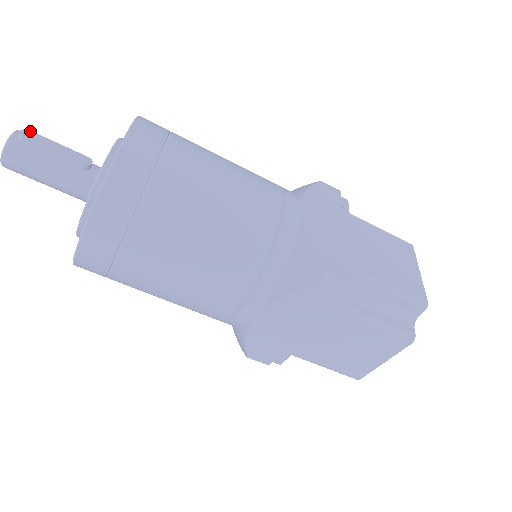
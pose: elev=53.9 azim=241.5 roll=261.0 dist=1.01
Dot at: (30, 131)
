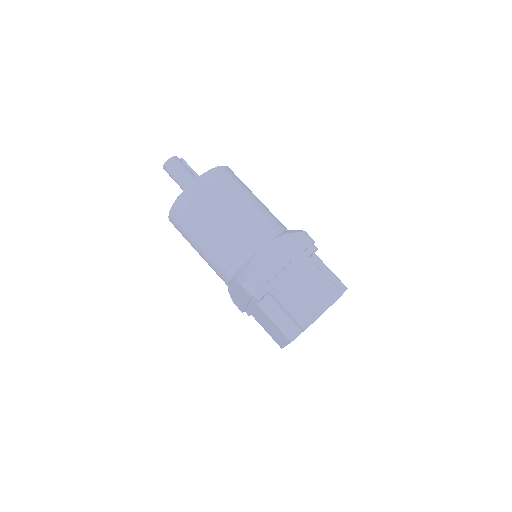
Dot at: occluded
